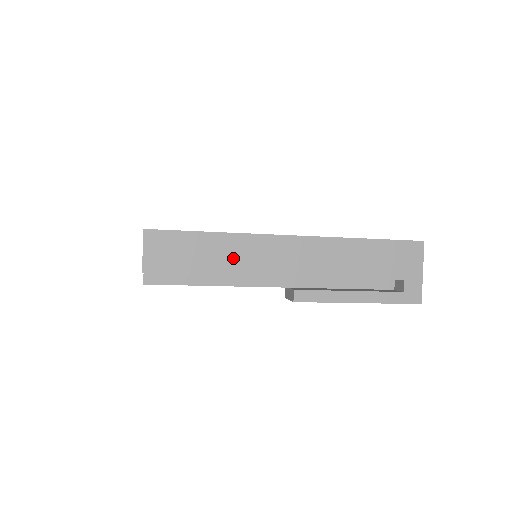
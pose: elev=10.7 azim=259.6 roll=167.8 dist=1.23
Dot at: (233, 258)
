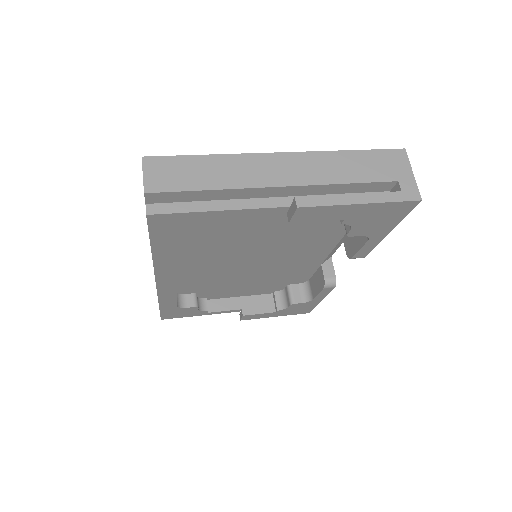
Dot at: (230, 174)
